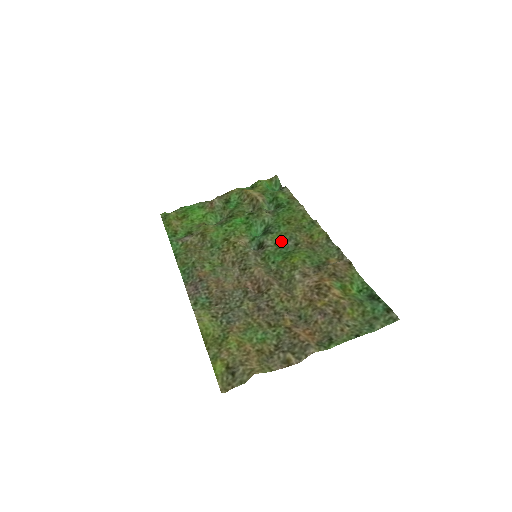
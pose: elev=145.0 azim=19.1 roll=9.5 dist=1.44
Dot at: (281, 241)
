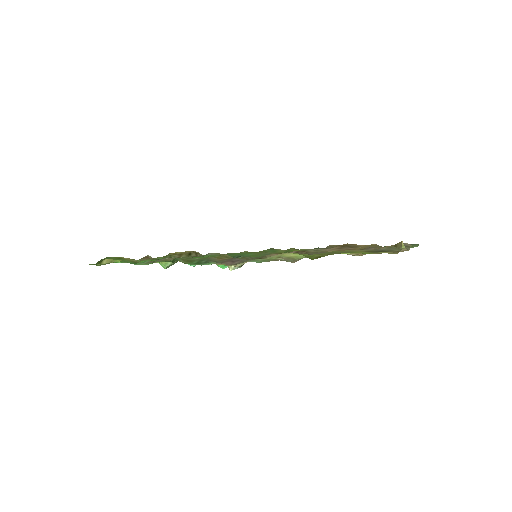
Dot at: occluded
